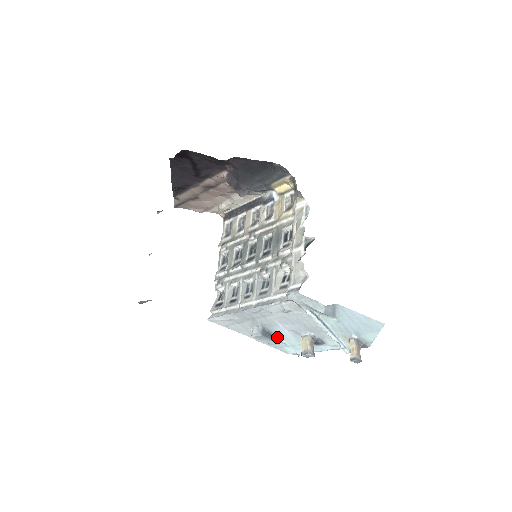
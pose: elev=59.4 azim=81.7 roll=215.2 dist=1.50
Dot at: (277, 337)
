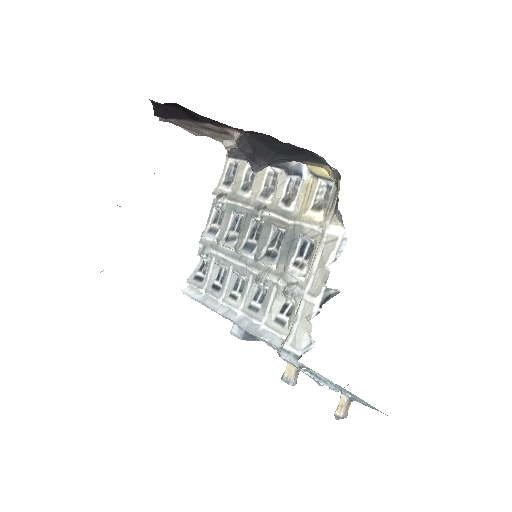
Dot at: occluded
